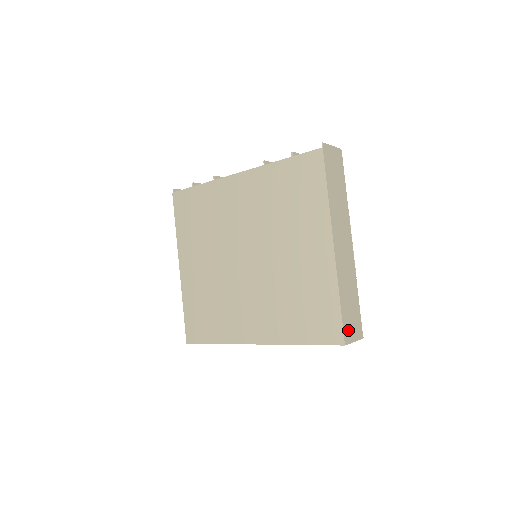
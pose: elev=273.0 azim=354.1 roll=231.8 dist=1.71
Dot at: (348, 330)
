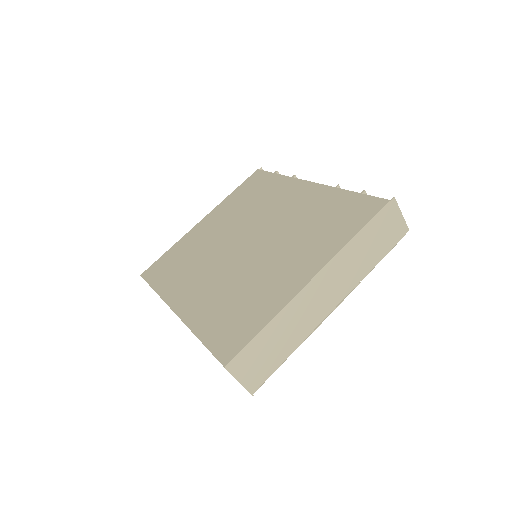
Dot at: (244, 362)
